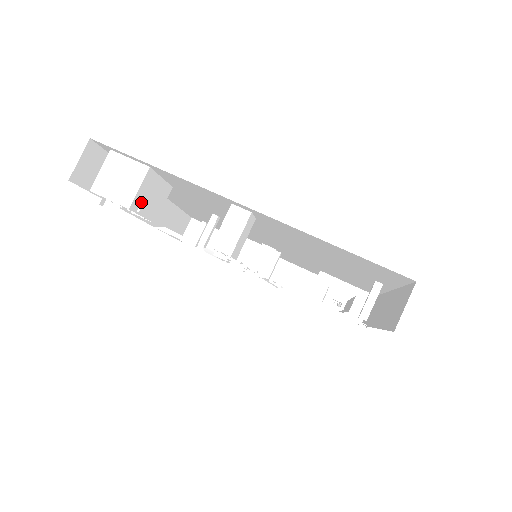
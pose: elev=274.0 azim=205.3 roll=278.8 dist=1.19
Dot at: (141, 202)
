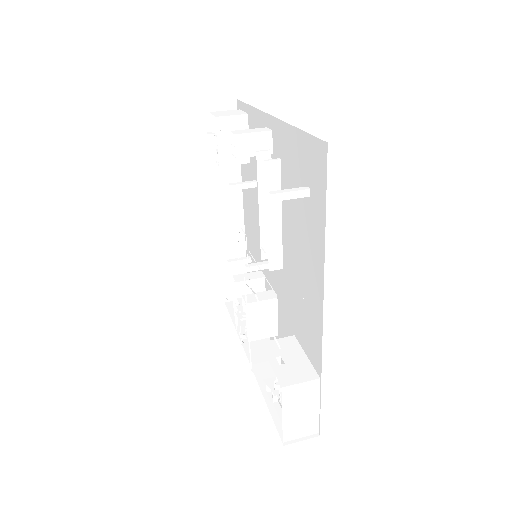
Dot at: (225, 129)
